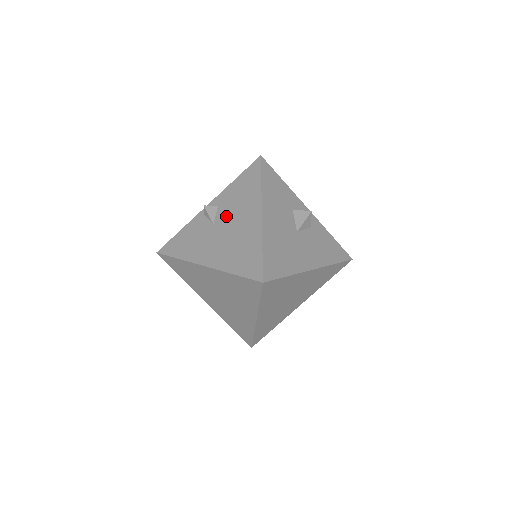
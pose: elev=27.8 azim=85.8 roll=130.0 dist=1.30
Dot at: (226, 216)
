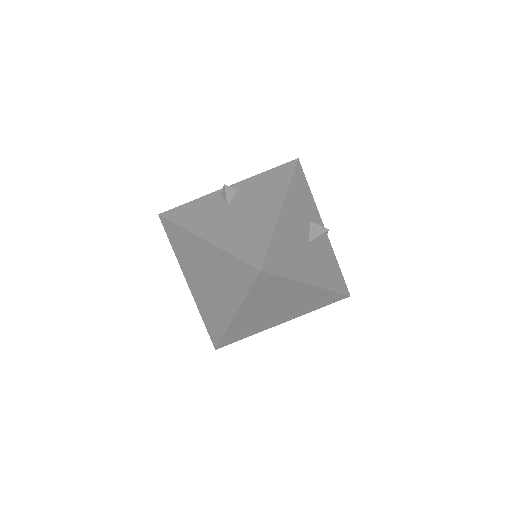
Dot at: (243, 201)
